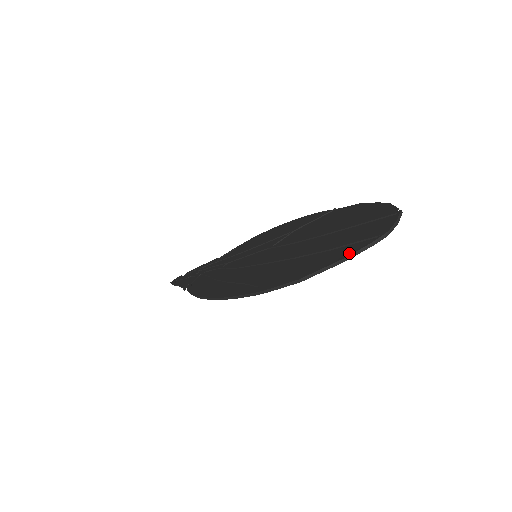
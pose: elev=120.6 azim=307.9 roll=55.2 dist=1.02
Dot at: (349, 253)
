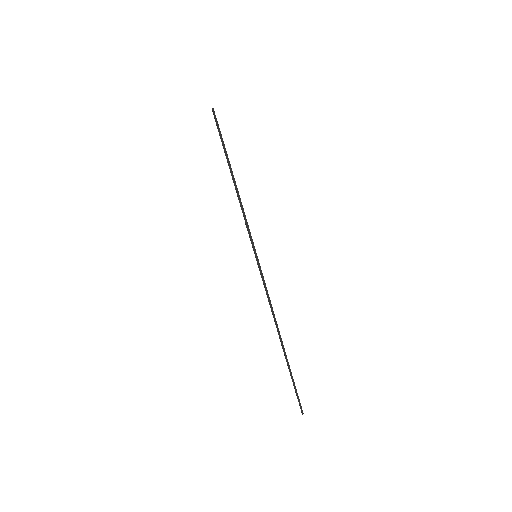
Dot at: occluded
